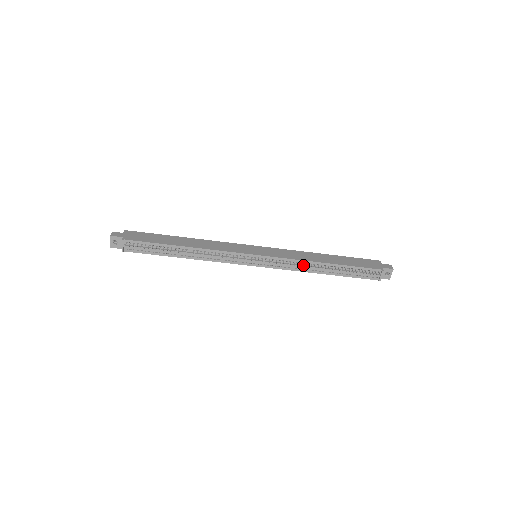
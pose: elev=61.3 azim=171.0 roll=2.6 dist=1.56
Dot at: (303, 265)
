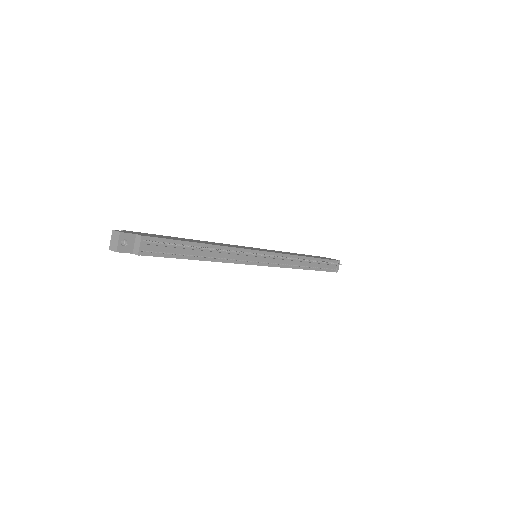
Dot at: (295, 260)
